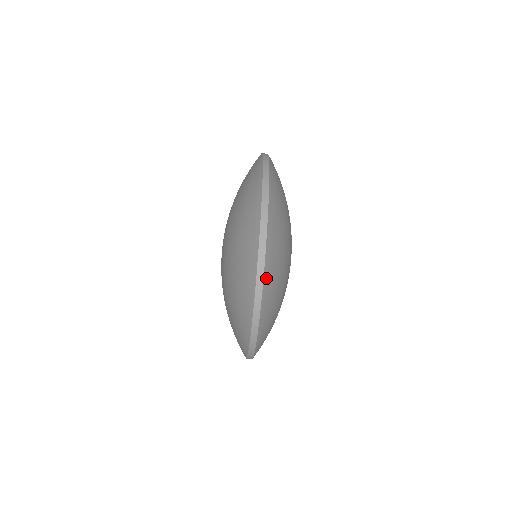
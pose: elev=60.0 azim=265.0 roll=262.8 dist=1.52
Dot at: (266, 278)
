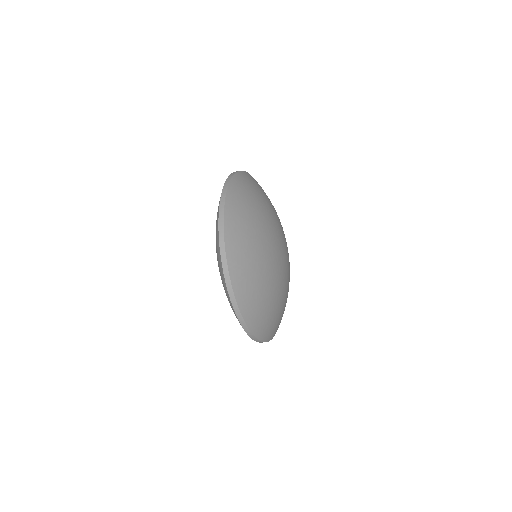
Dot at: (242, 306)
